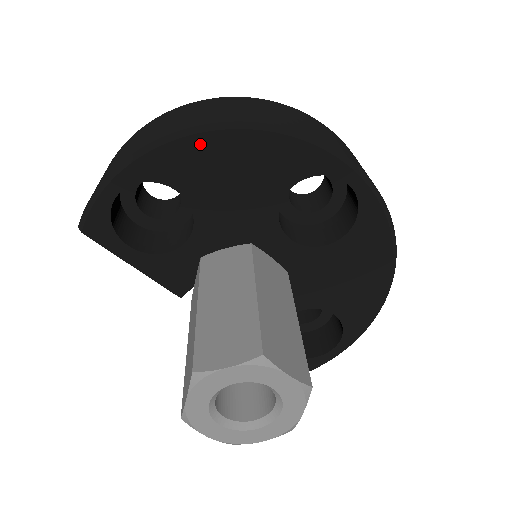
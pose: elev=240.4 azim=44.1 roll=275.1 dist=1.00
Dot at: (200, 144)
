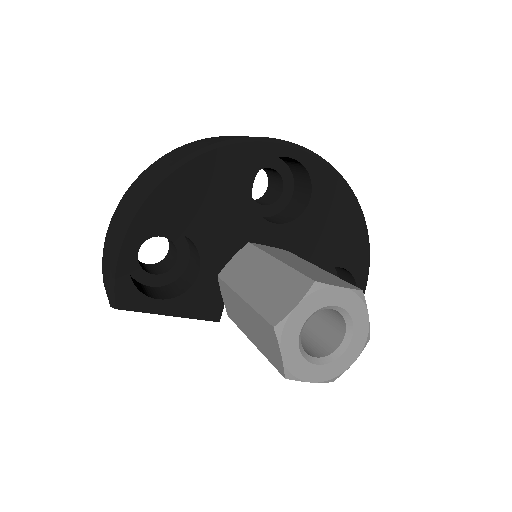
Dot at: (172, 185)
